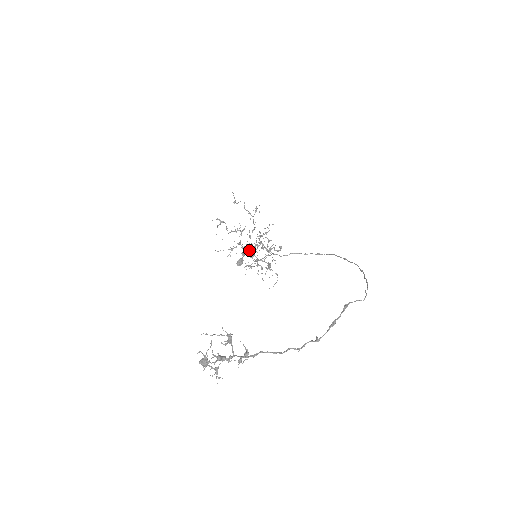
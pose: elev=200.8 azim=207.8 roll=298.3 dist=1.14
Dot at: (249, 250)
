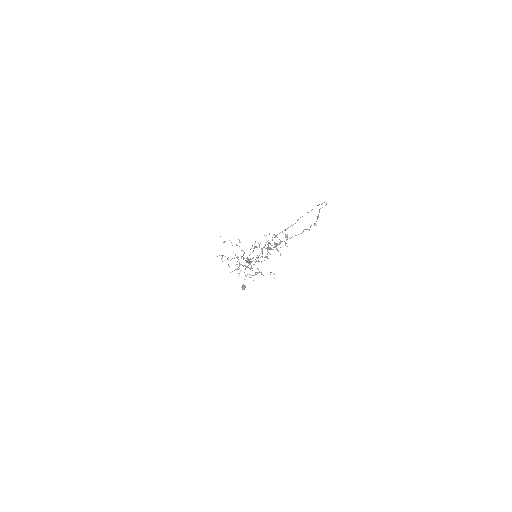
Dot at: occluded
